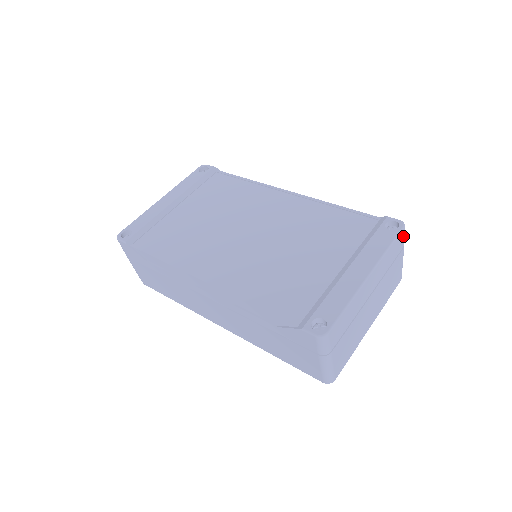
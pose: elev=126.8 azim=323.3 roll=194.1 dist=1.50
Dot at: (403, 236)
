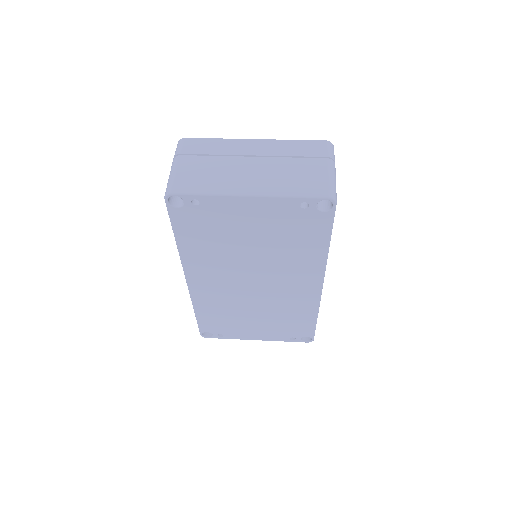
Dot at: (325, 148)
